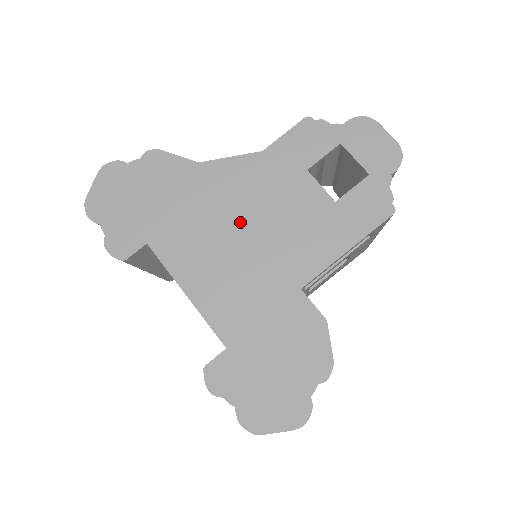
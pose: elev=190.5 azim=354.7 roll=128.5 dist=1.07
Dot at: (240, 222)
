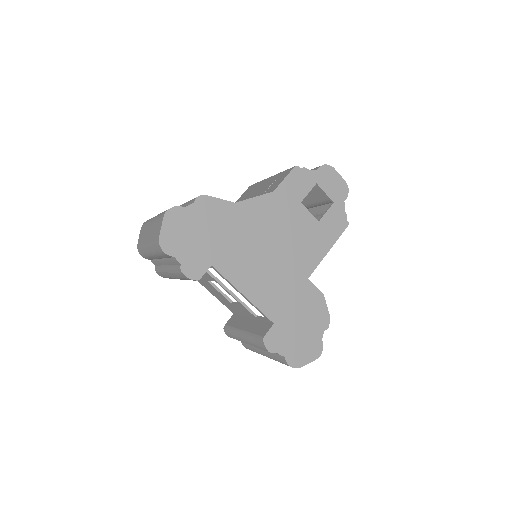
Dot at: (268, 242)
